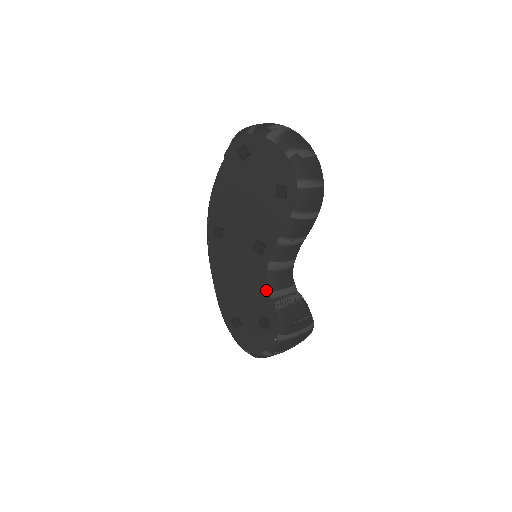
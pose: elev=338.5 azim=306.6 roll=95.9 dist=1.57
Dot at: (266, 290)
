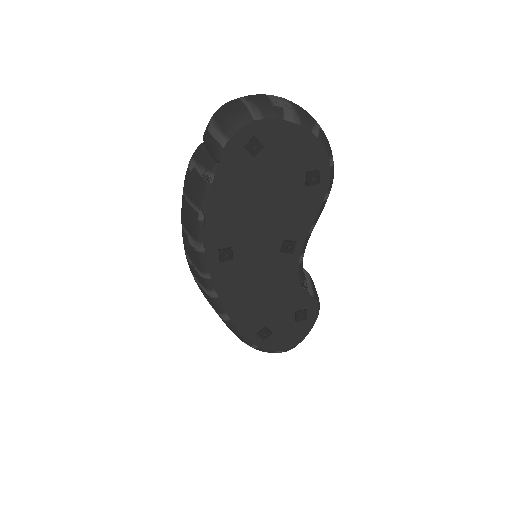
Dot at: (300, 285)
